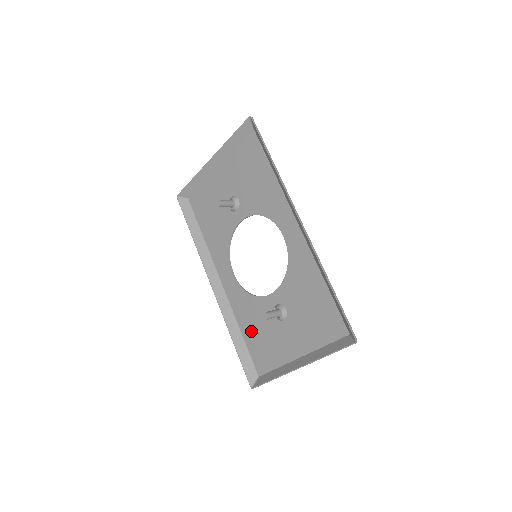
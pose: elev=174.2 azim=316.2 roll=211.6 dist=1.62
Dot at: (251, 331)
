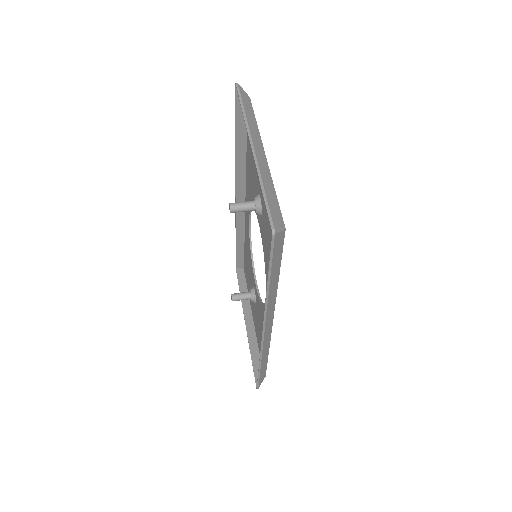
Dot at: (246, 256)
